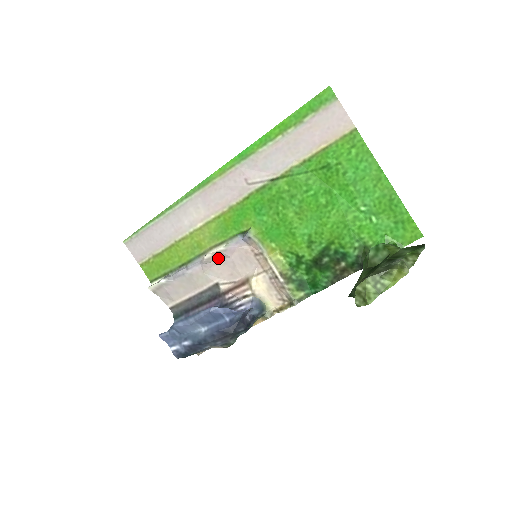
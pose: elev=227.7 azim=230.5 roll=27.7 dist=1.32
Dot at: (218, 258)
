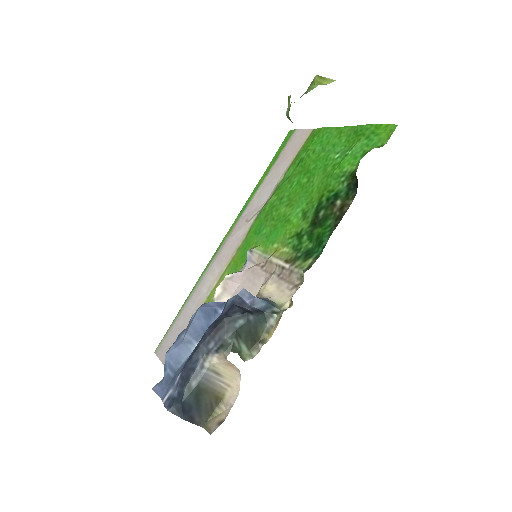
Dot at: (228, 294)
